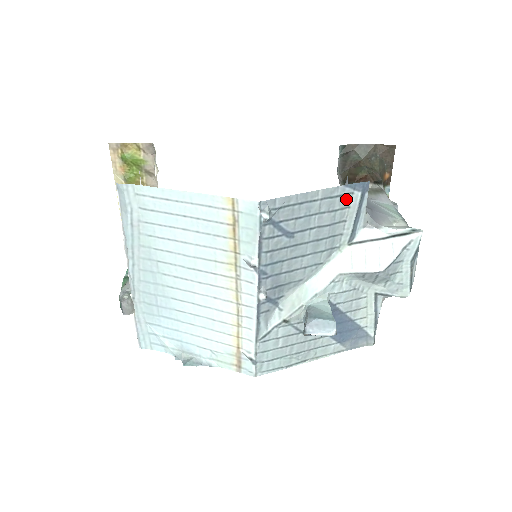
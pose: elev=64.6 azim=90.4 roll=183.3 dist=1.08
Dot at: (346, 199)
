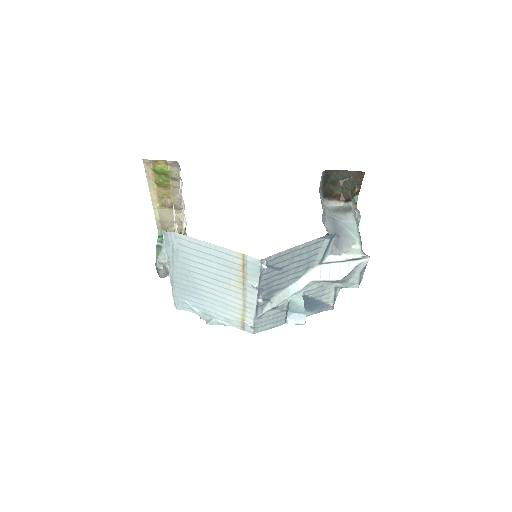
Dot at: (319, 244)
